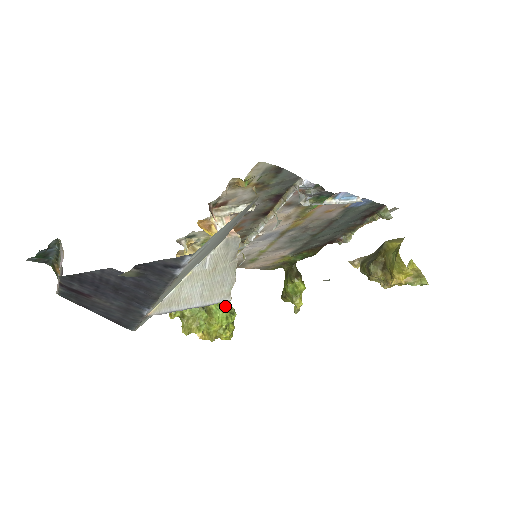
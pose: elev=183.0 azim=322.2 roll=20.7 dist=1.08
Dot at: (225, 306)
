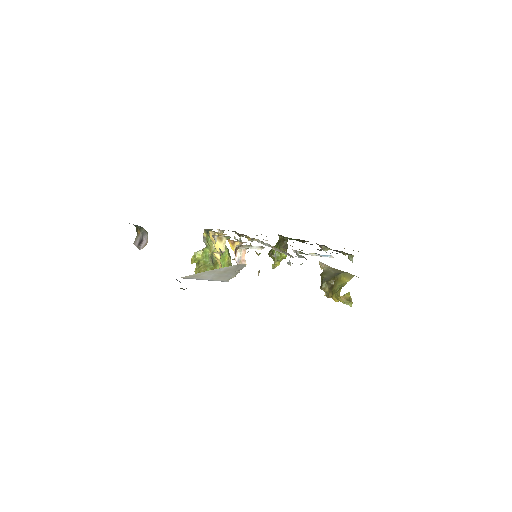
Dot at: (227, 262)
